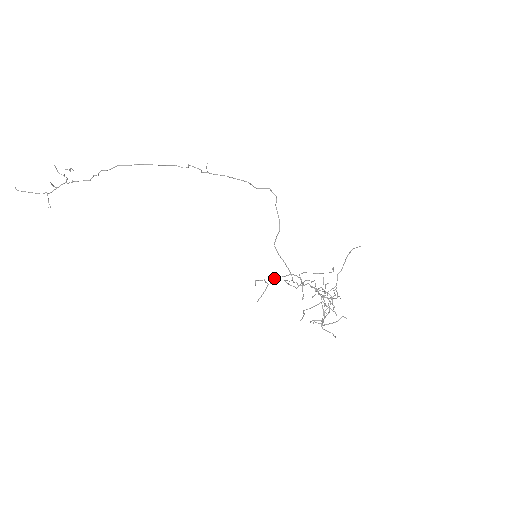
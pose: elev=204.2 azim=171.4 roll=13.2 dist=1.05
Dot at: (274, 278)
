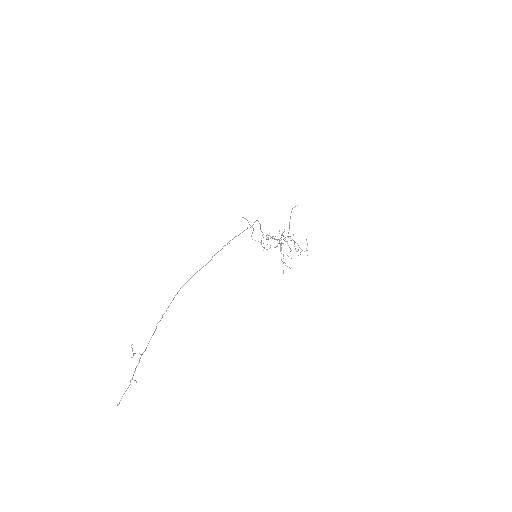
Dot at: occluded
